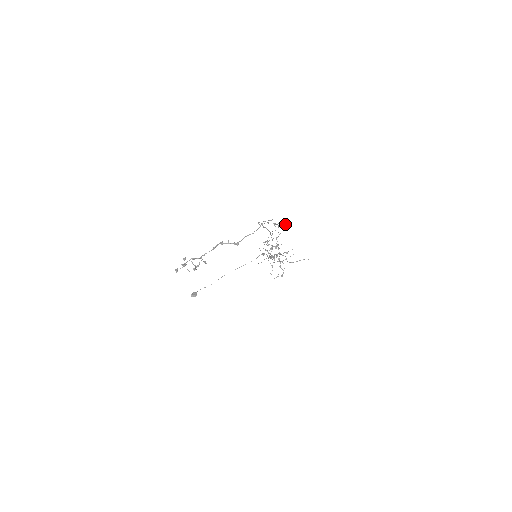
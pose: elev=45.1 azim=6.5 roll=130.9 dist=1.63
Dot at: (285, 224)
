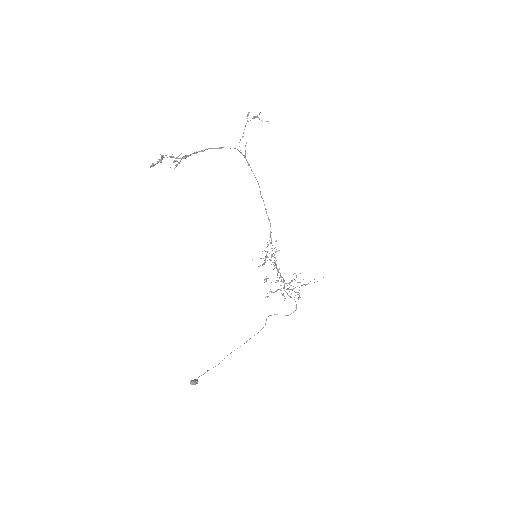
Dot at: (266, 121)
